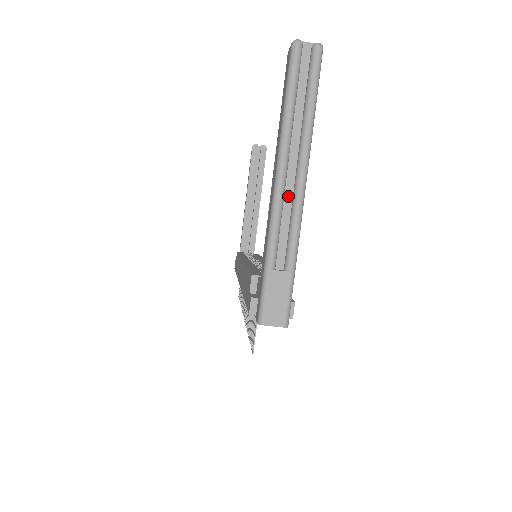
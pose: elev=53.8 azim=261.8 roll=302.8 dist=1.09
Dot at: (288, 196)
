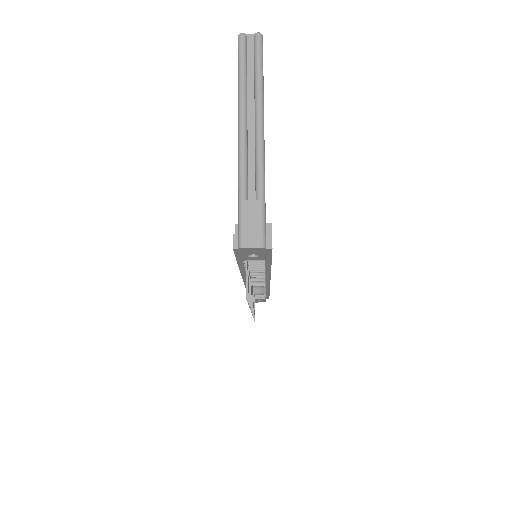
Dot at: (251, 144)
